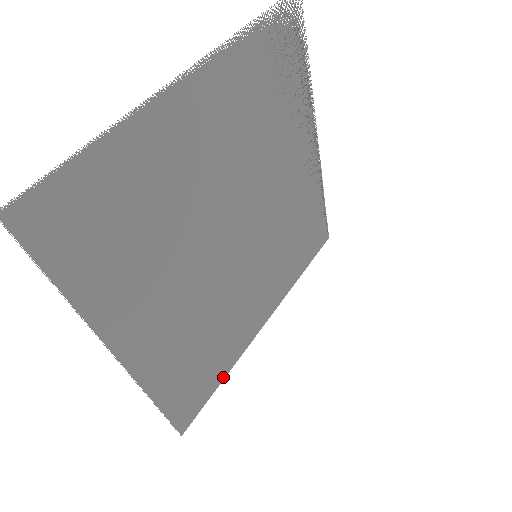
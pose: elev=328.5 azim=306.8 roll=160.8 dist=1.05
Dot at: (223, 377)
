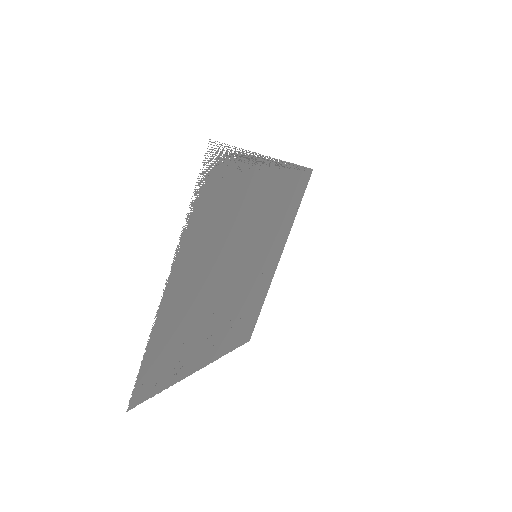
Dot at: (262, 304)
